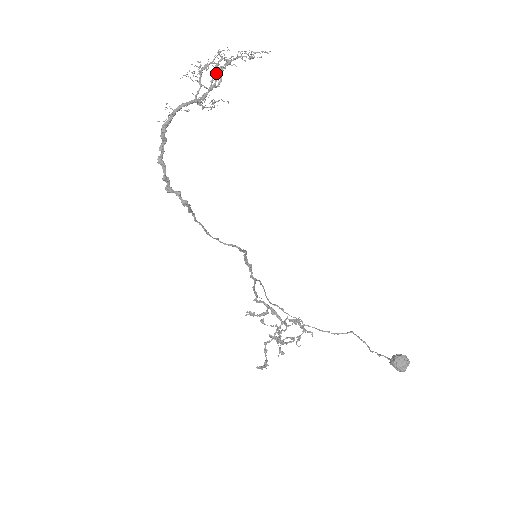
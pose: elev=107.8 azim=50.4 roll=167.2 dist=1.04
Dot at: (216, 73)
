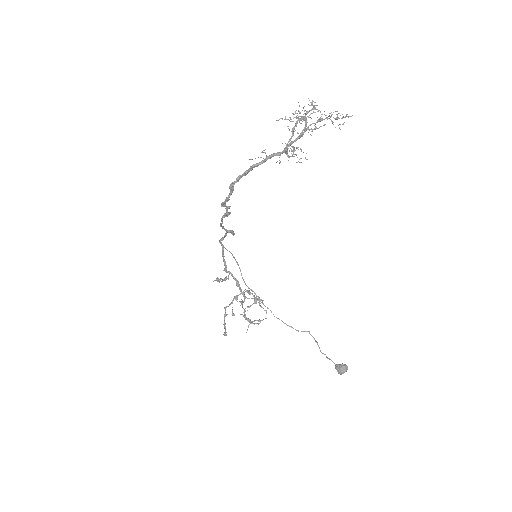
Dot at: occluded
